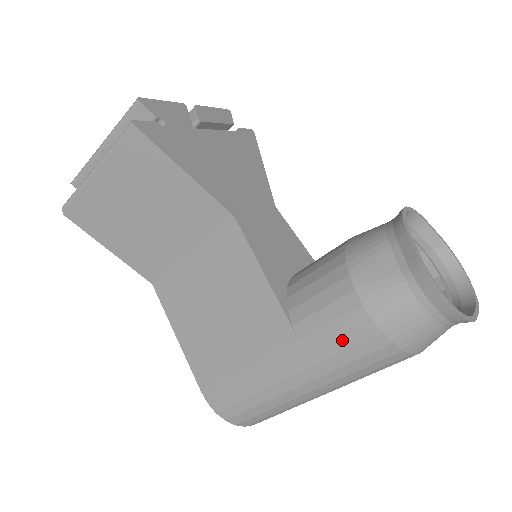
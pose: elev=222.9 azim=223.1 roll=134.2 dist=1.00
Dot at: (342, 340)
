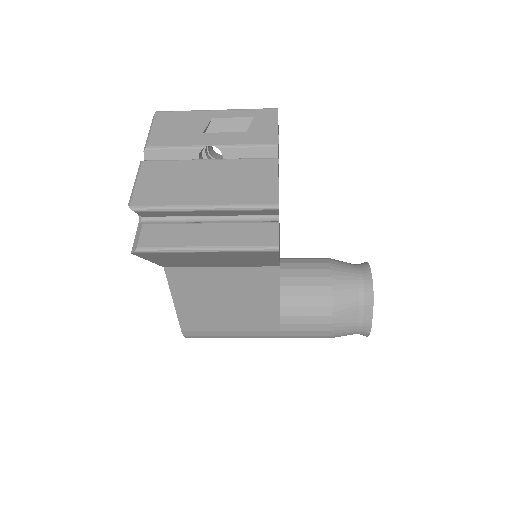
Dot at: (306, 337)
